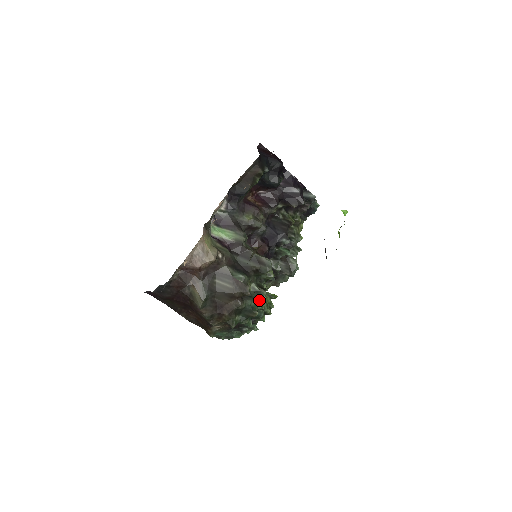
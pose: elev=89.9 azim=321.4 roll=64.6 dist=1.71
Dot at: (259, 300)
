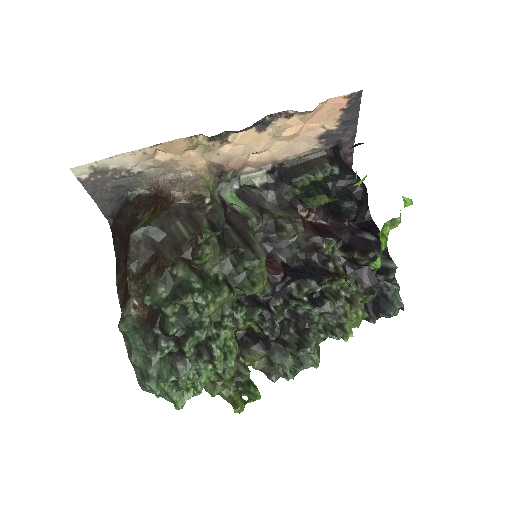
Dot at: (211, 296)
